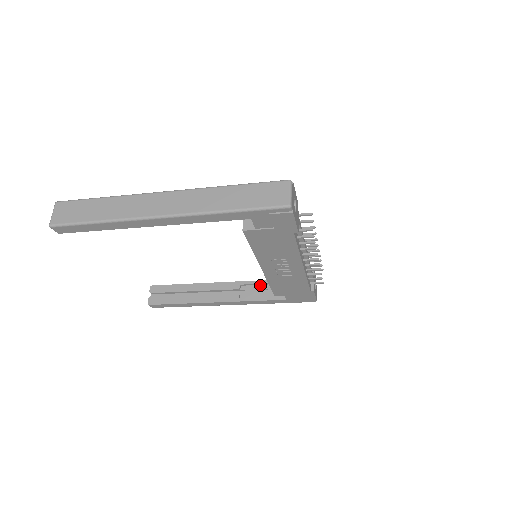
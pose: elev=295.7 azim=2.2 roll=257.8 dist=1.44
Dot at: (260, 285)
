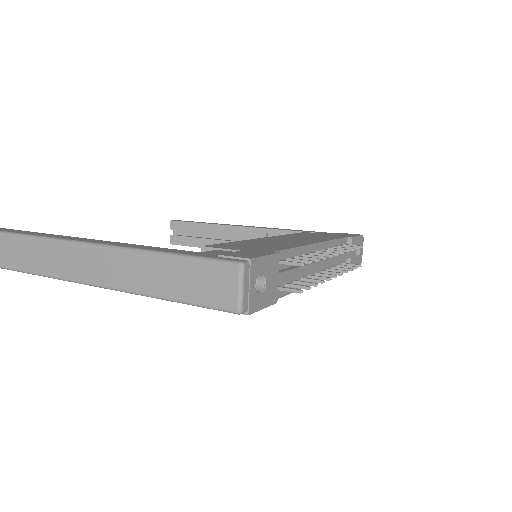
Dot at: occluded
